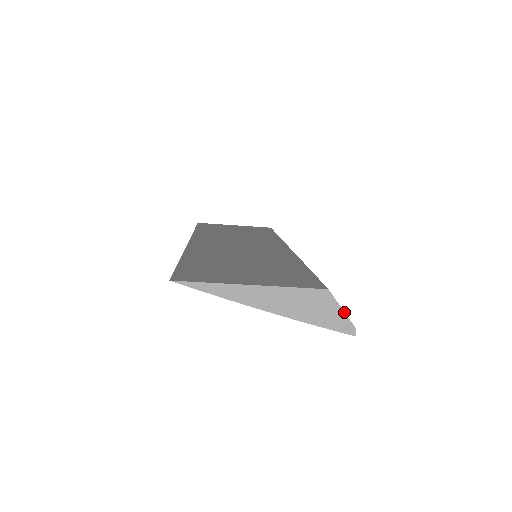
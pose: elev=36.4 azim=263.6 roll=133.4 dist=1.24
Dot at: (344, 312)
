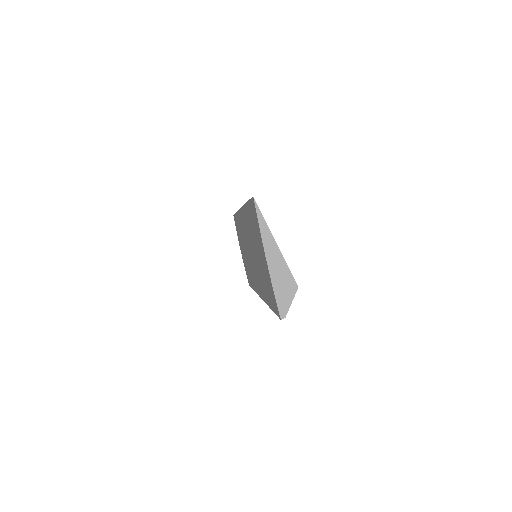
Dot at: occluded
